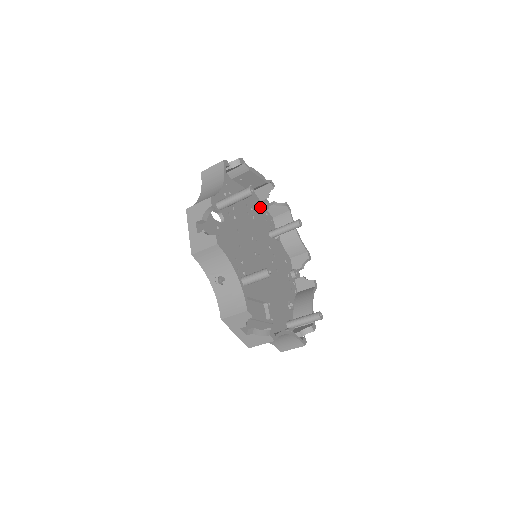
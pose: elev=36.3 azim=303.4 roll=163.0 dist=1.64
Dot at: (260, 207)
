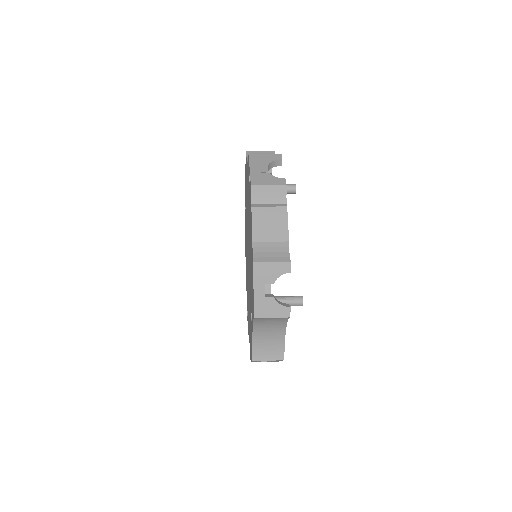
Dot at: occluded
